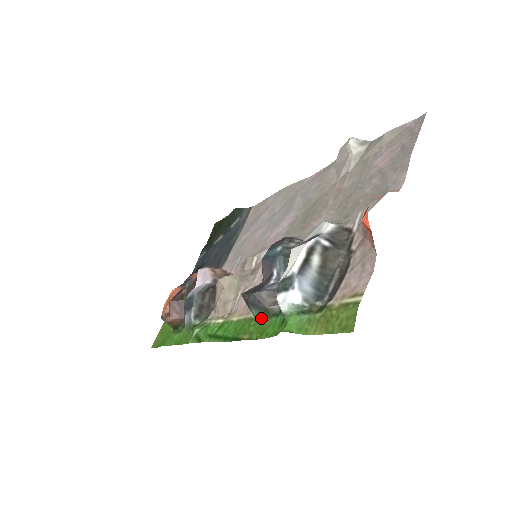
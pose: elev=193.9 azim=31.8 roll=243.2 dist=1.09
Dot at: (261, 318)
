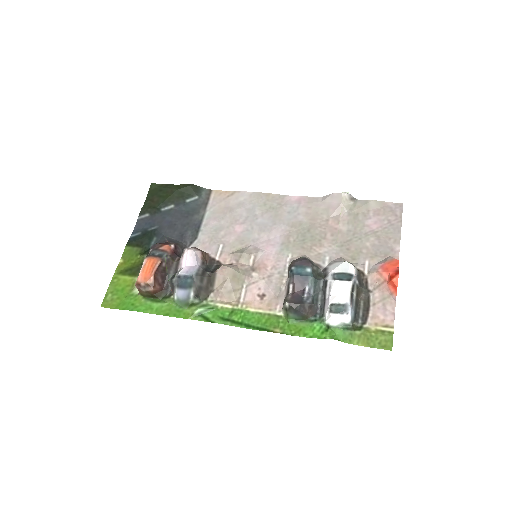
Dot at: (294, 320)
